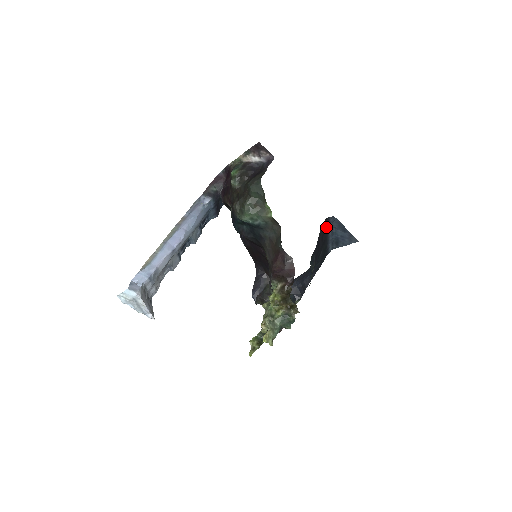
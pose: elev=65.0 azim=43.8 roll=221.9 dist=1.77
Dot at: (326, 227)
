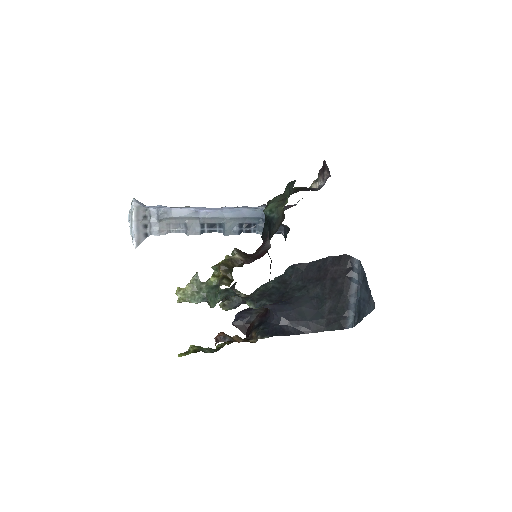
Dot at: (348, 273)
